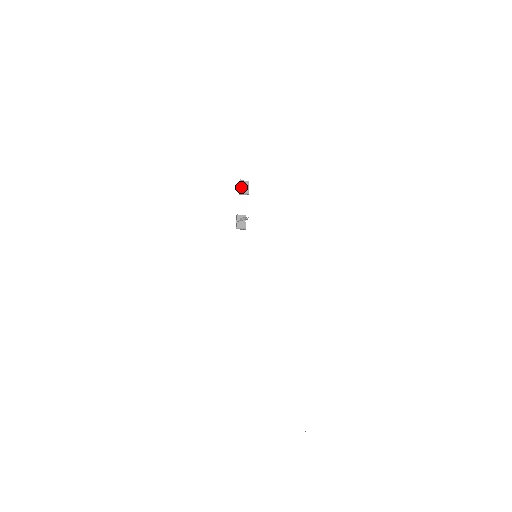
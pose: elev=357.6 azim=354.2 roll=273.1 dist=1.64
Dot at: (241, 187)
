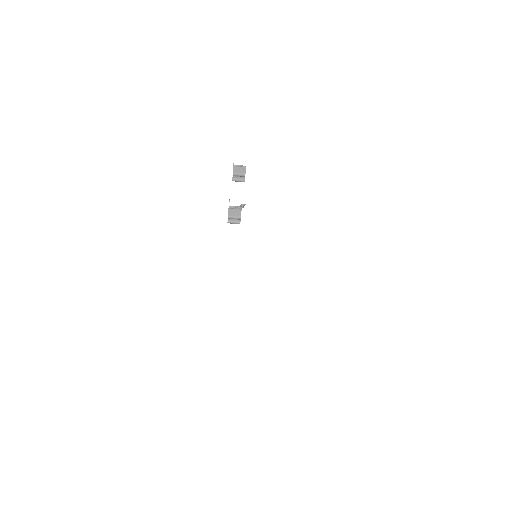
Dot at: (235, 167)
